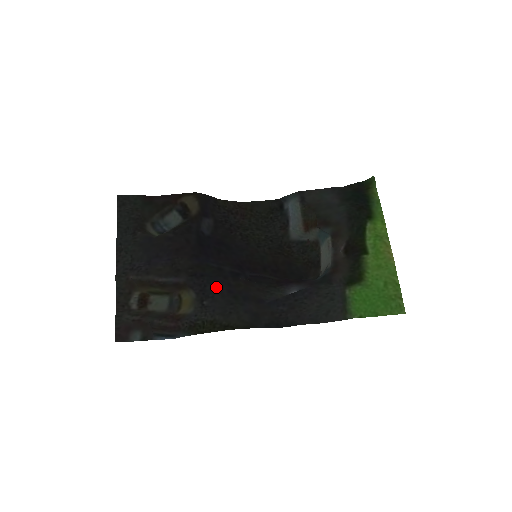
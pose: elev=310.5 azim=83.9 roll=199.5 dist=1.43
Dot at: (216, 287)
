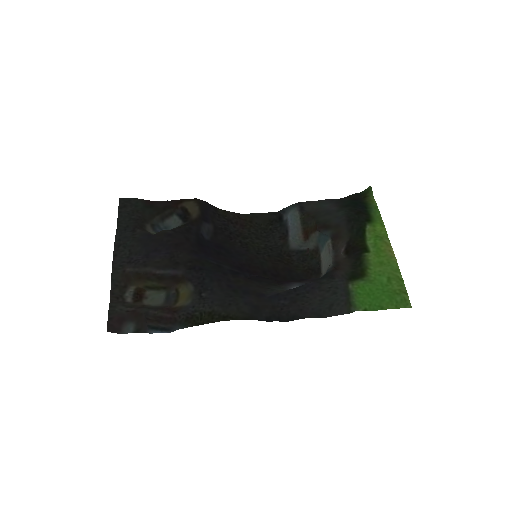
Dot at: (215, 280)
